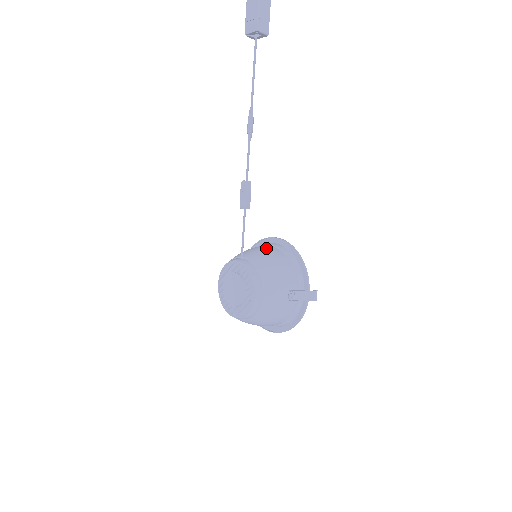
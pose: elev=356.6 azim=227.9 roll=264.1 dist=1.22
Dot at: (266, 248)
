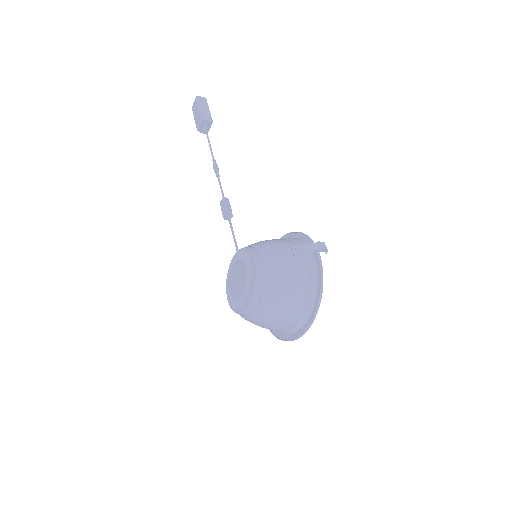
Dot at: occluded
